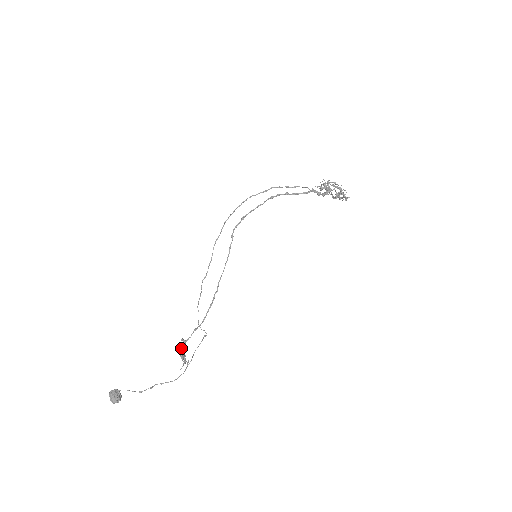
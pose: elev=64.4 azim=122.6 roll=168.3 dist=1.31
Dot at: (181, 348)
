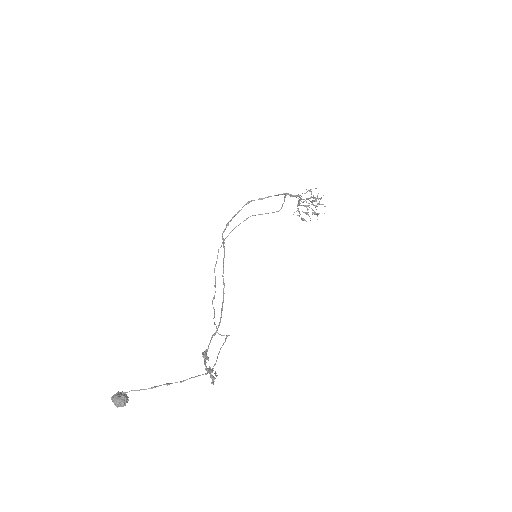
Dot at: (202, 356)
